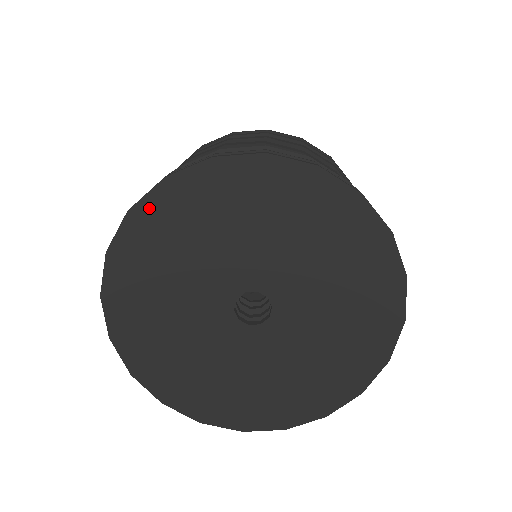
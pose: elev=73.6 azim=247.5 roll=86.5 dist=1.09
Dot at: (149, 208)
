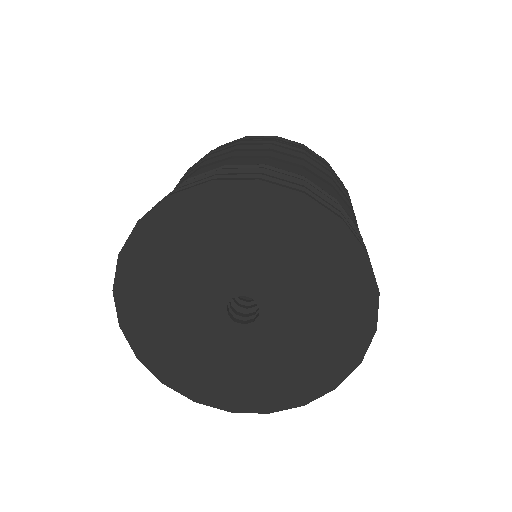
Dot at: (134, 248)
